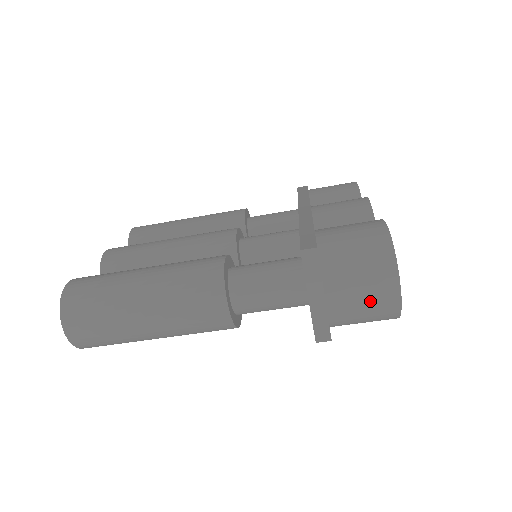
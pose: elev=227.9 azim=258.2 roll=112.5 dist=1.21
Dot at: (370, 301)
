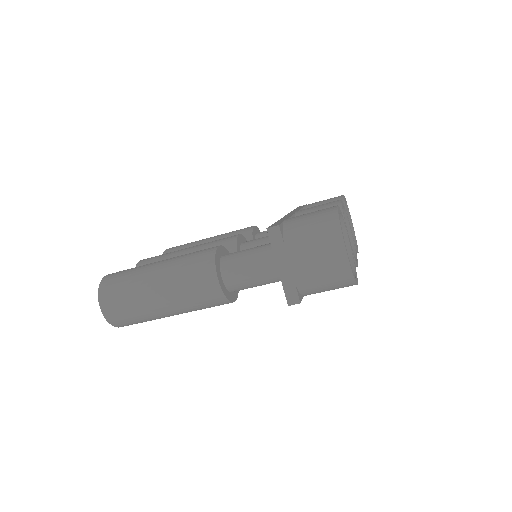
Dot at: (324, 265)
